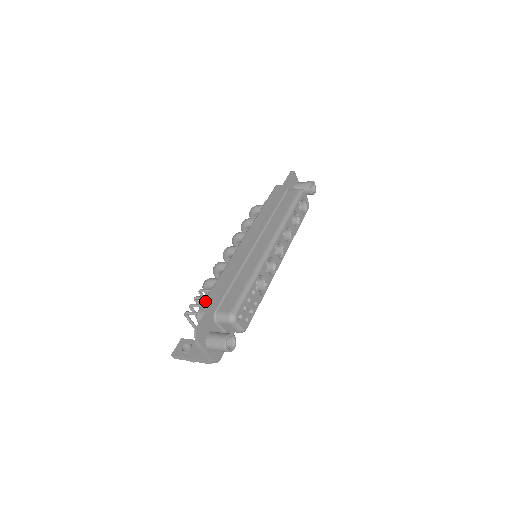
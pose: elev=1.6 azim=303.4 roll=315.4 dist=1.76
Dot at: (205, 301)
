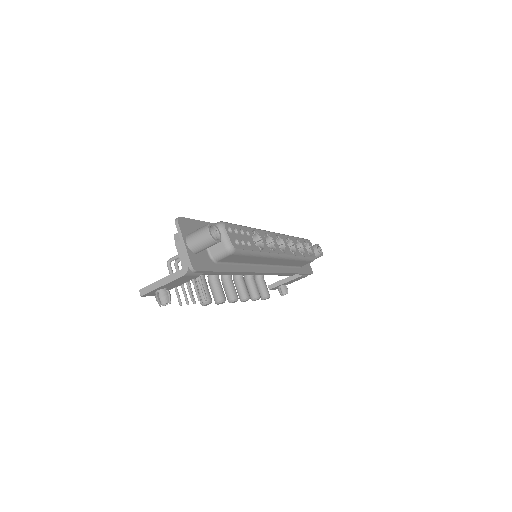
Dot at: occluded
